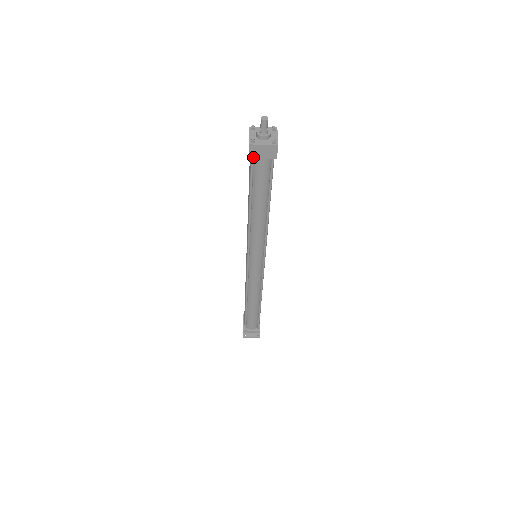
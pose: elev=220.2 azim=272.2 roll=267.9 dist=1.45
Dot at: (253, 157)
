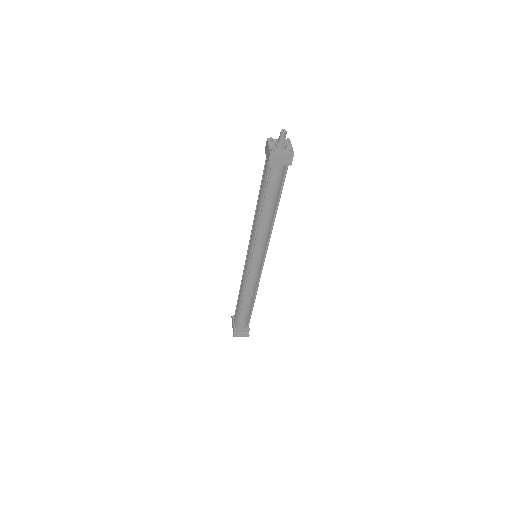
Dot at: (272, 164)
